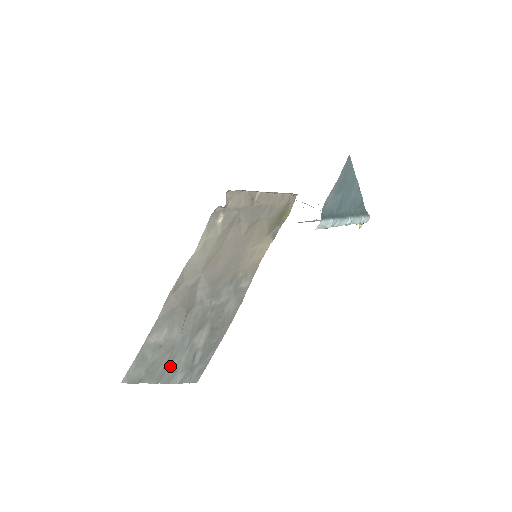
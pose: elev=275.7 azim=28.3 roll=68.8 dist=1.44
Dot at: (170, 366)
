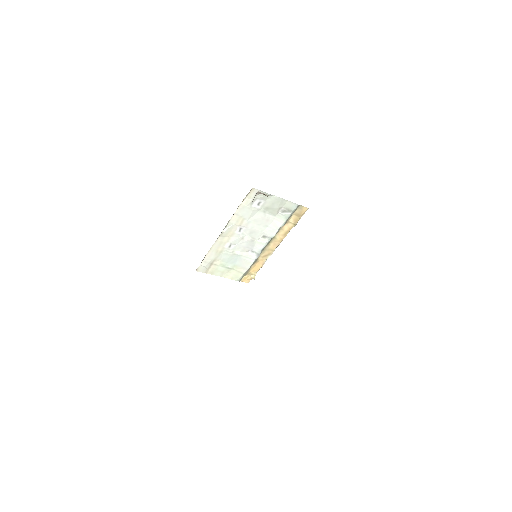
Dot at: occluded
